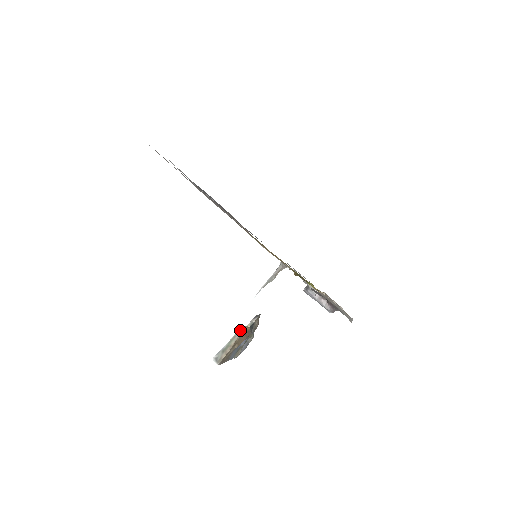
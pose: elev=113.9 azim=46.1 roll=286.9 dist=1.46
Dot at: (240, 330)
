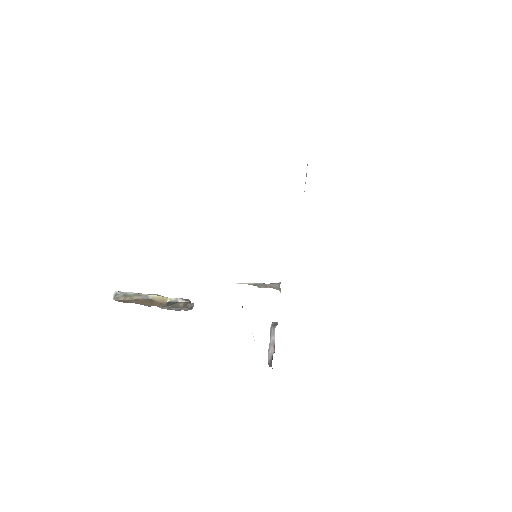
Dot at: (148, 296)
